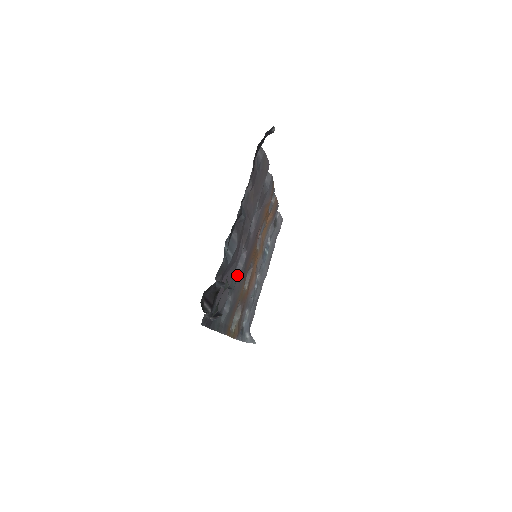
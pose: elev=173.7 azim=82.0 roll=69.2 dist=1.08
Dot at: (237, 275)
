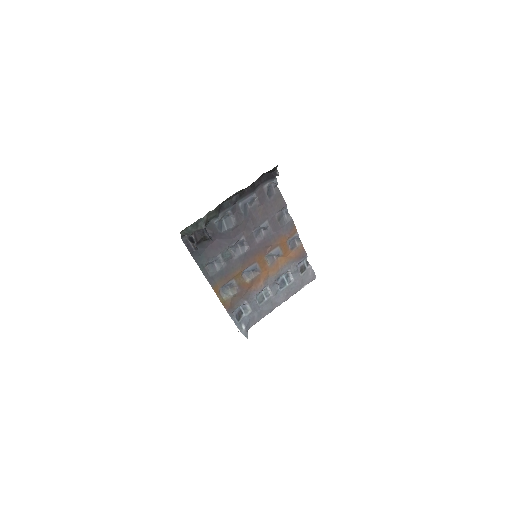
Dot at: (235, 255)
